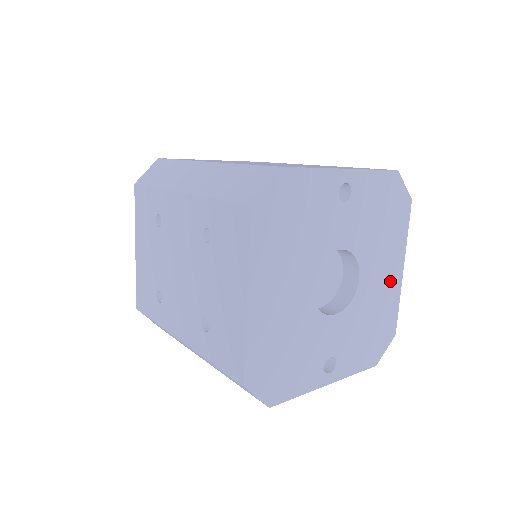
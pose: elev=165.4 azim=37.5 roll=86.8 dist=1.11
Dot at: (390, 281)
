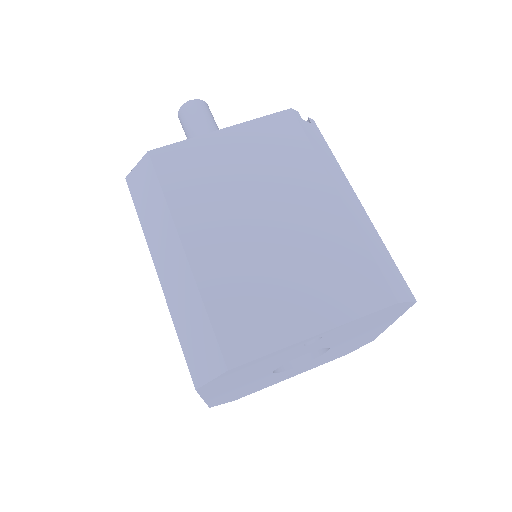
Dot at: (371, 333)
